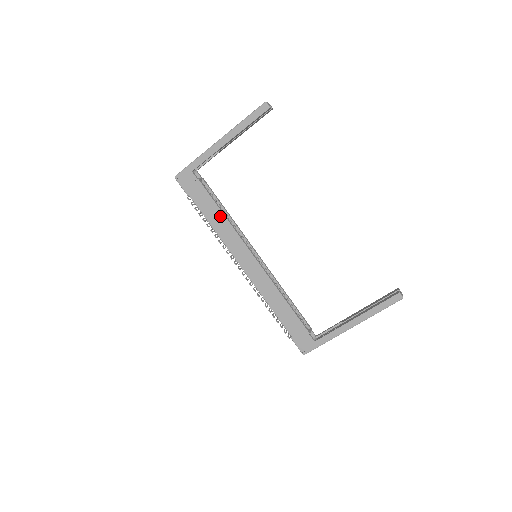
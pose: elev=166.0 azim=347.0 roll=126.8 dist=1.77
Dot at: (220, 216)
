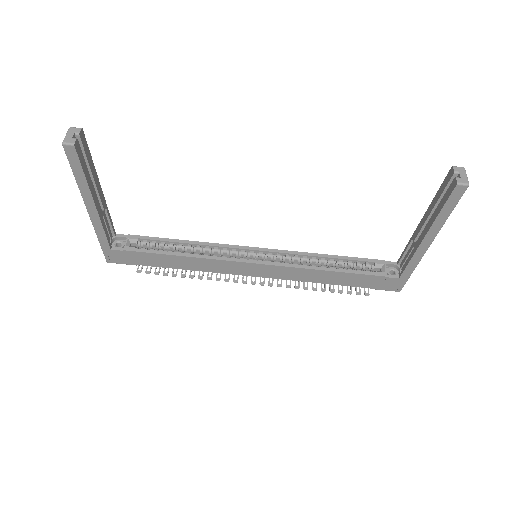
Dot at: (182, 259)
